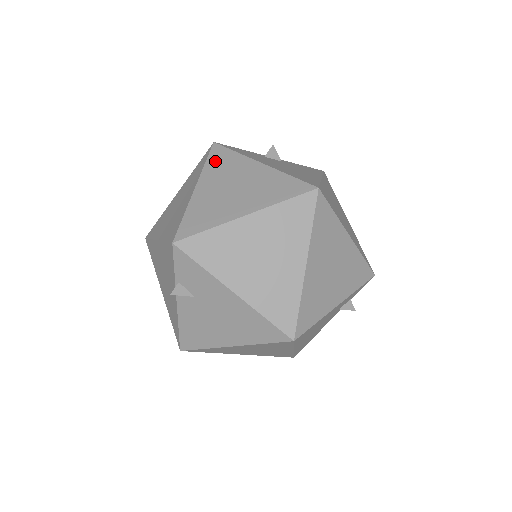
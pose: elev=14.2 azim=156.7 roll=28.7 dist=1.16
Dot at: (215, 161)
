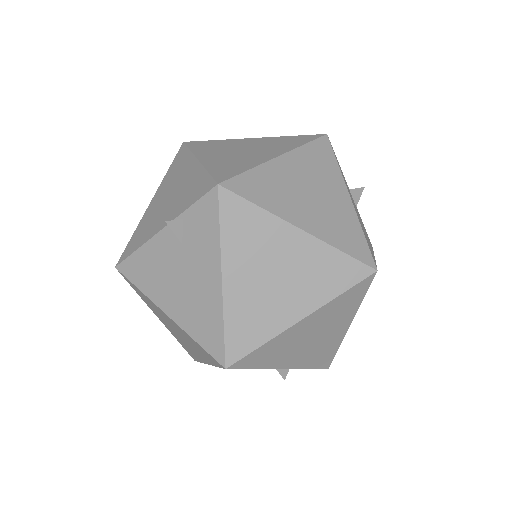
Dot at: (315, 152)
